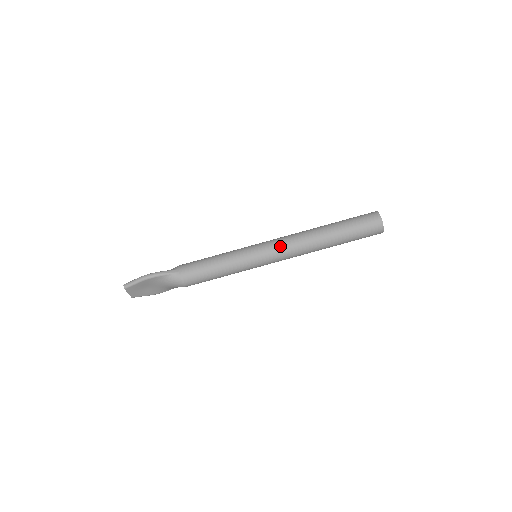
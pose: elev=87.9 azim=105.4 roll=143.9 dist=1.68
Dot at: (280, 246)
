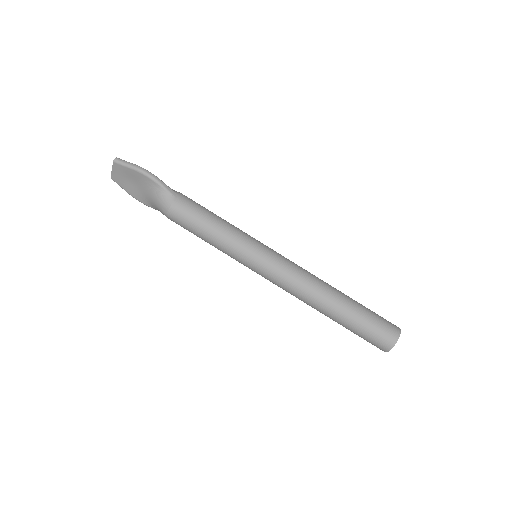
Dot at: (287, 268)
